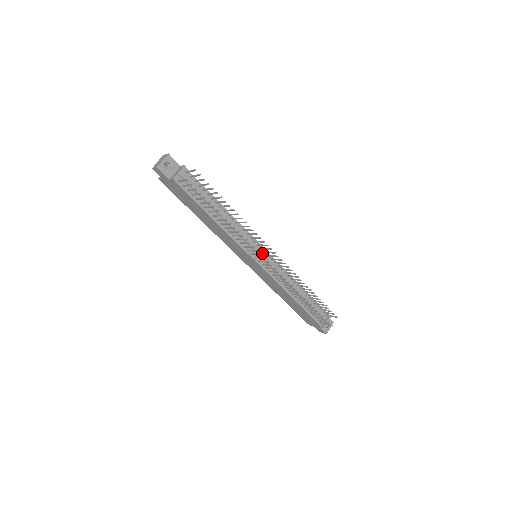
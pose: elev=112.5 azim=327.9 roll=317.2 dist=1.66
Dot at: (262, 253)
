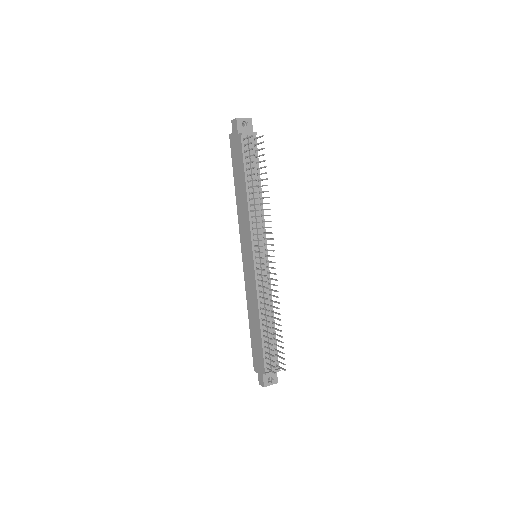
Dot at: (263, 254)
